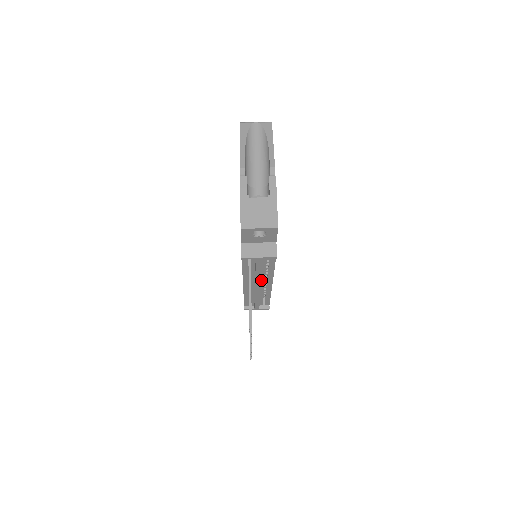
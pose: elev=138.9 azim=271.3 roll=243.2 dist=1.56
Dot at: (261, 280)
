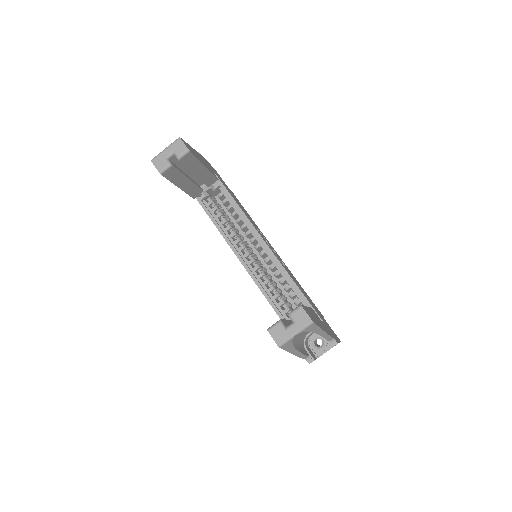
Dot at: occluded
